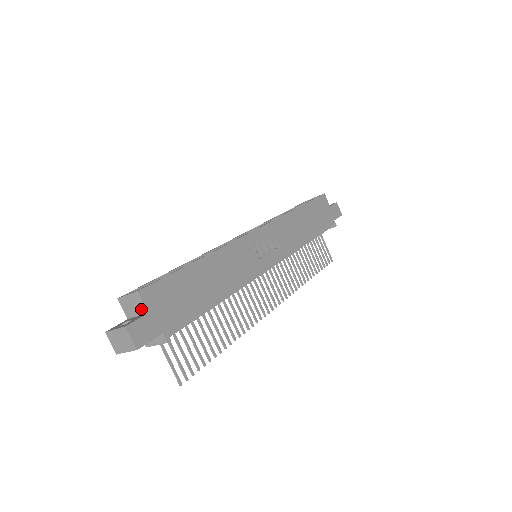
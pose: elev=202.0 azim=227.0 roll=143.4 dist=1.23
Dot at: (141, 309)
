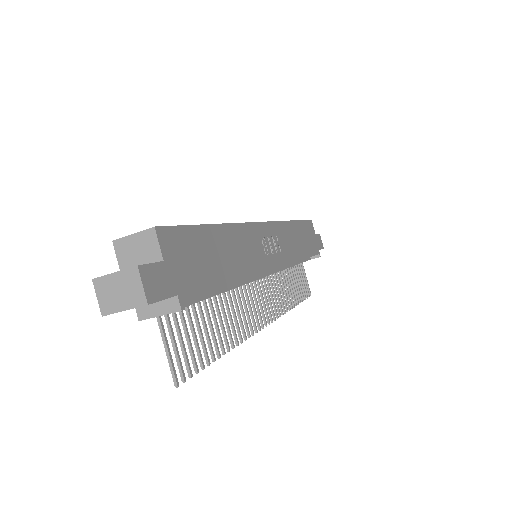
Dot at: (152, 255)
